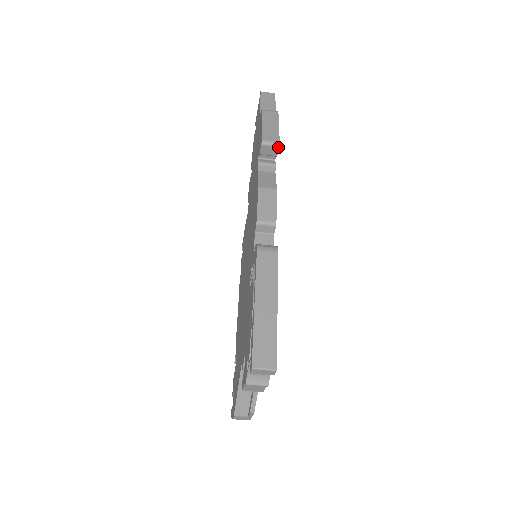
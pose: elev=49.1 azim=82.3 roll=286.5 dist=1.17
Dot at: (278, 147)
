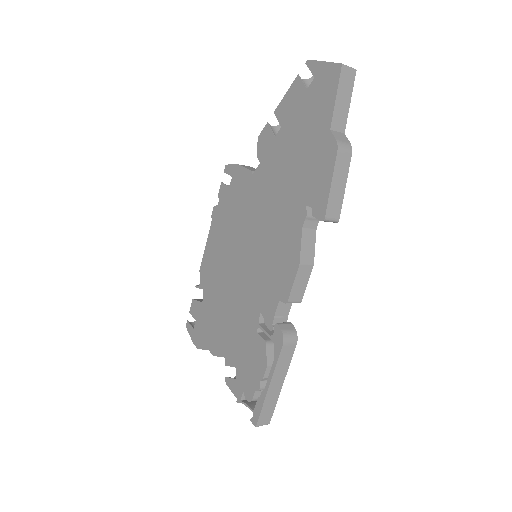
Dot at: (335, 222)
